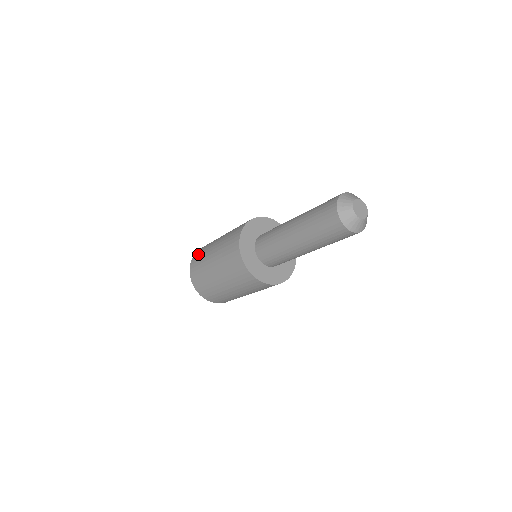
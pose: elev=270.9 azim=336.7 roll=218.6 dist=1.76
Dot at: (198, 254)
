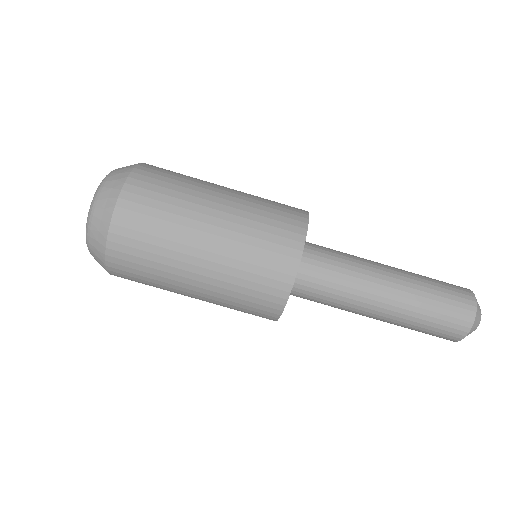
Dot at: (151, 189)
